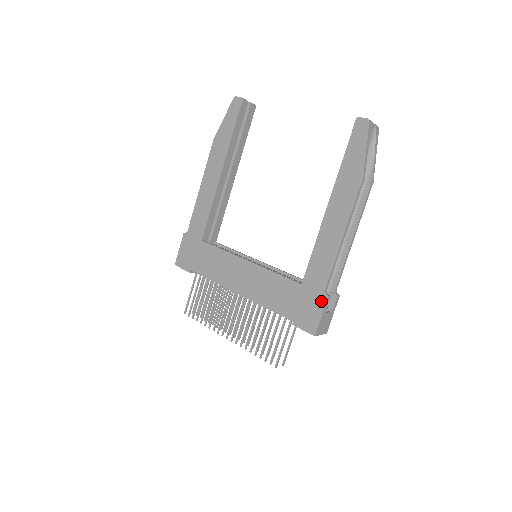
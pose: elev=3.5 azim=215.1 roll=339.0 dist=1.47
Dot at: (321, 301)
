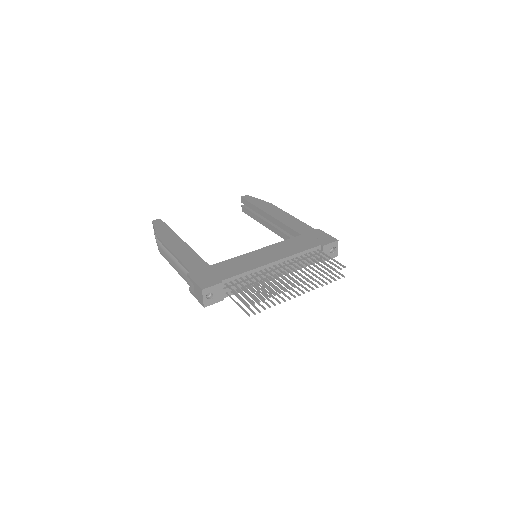
Dot at: (319, 232)
